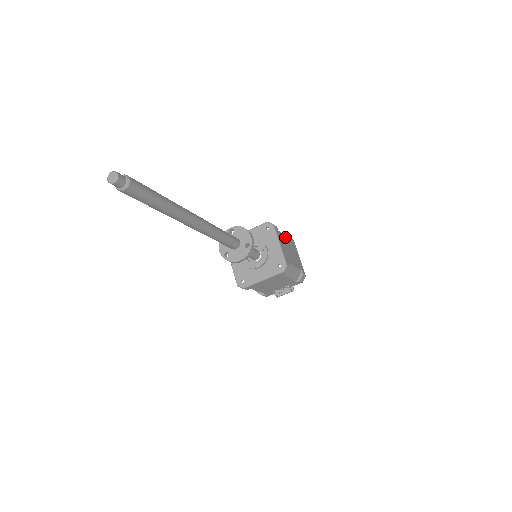
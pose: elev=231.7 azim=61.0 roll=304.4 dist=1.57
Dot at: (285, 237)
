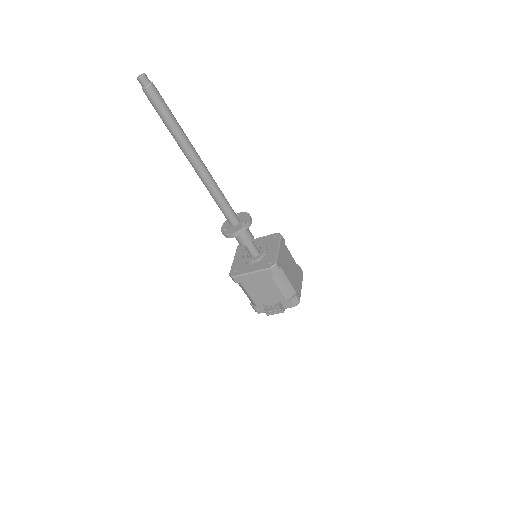
Dot at: (292, 257)
